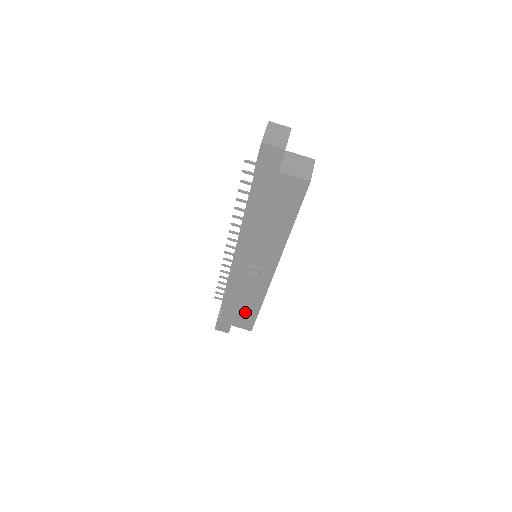
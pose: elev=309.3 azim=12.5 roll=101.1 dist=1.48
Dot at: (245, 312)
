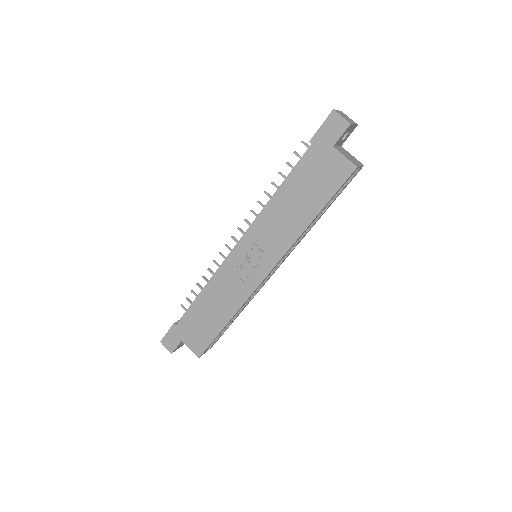
Dot at: (207, 325)
